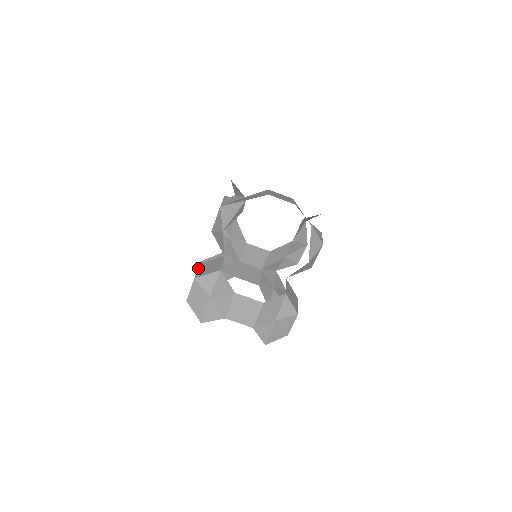
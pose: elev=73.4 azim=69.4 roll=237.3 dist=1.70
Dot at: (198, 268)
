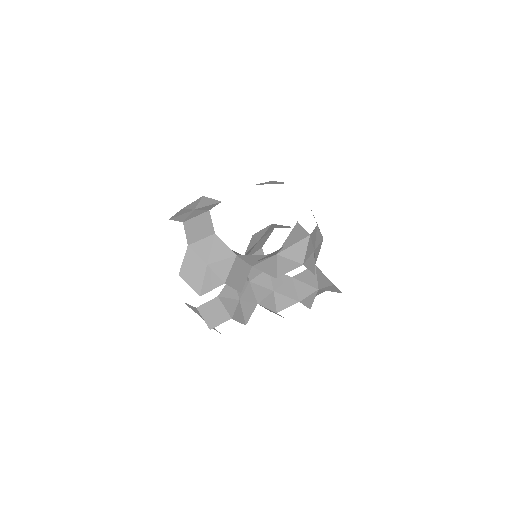
Dot at: occluded
